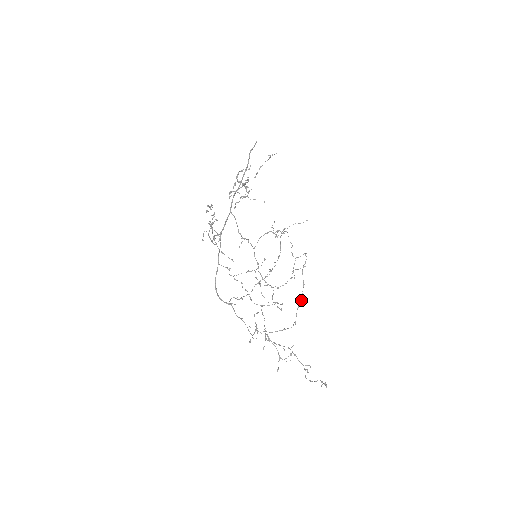
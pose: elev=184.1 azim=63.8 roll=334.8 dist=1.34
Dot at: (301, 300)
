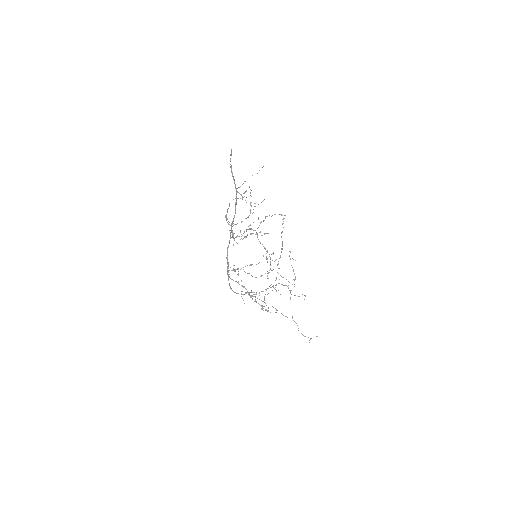
Dot at: occluded
